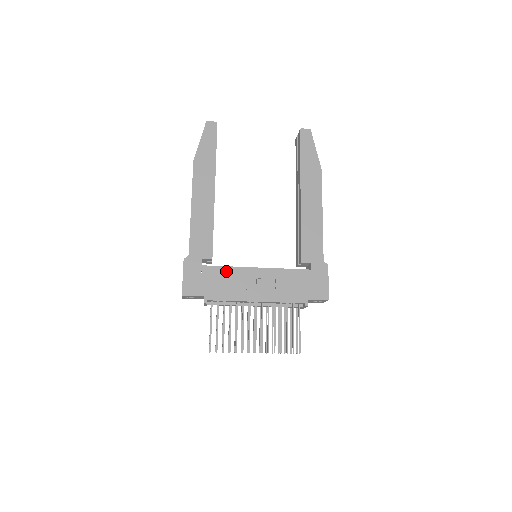
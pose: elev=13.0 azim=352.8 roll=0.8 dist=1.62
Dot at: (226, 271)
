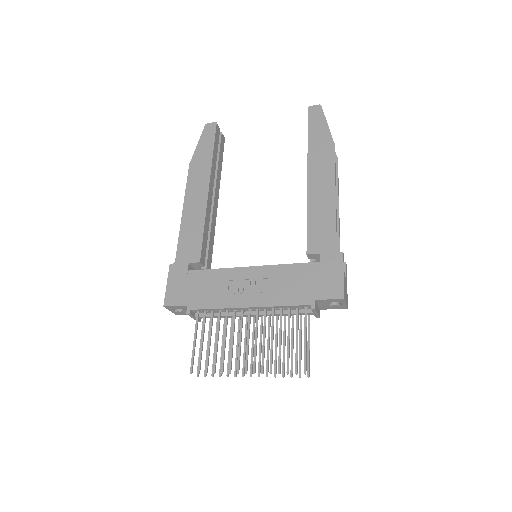
Dot at: (214, 274)
